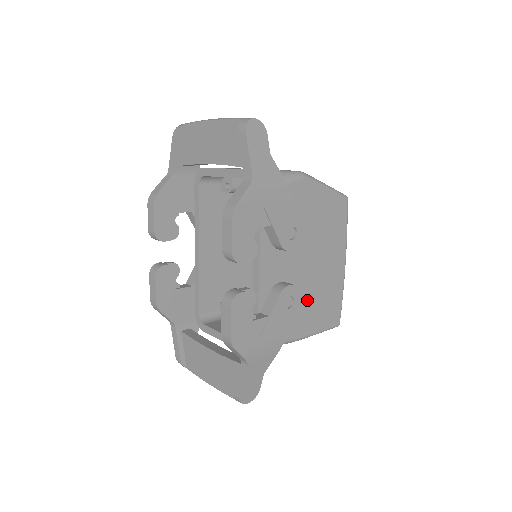
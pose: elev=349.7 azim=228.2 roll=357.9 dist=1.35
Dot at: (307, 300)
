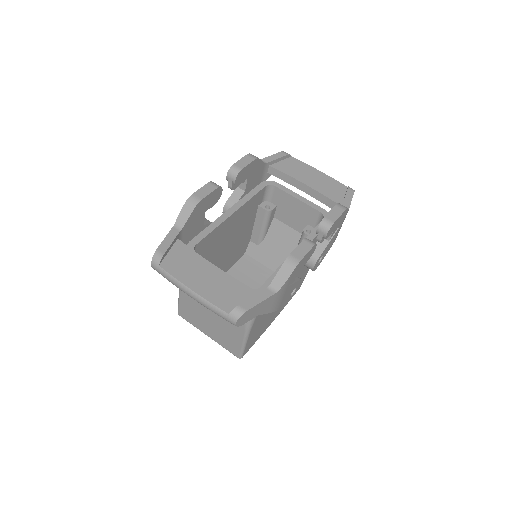
Dot at: occluded
